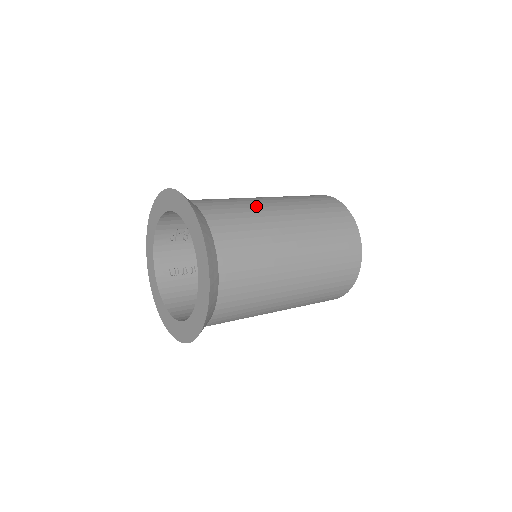
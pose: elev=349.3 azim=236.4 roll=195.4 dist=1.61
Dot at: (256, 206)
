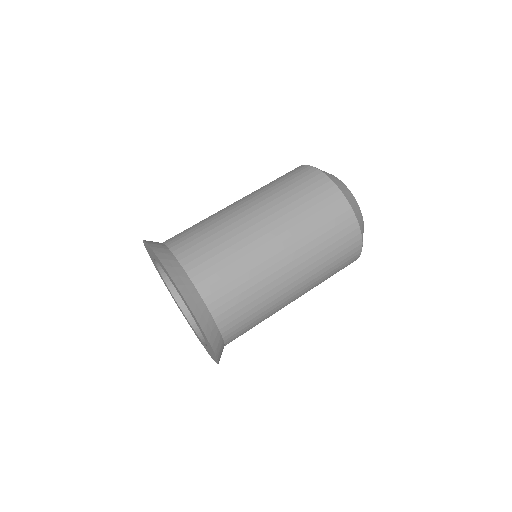
Dot at: (265, 277)
